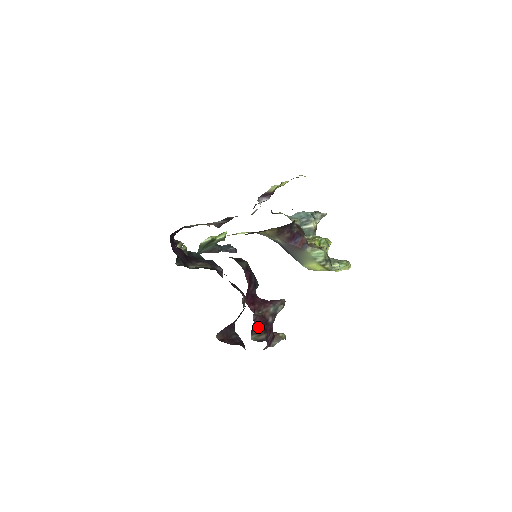
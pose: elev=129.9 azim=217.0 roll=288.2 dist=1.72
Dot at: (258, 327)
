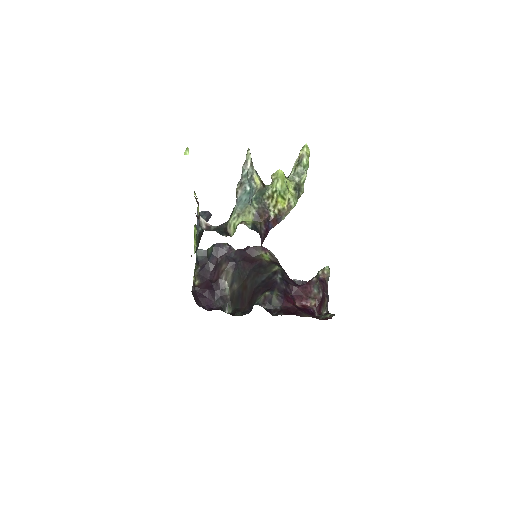
Dot at: (321, 307)
